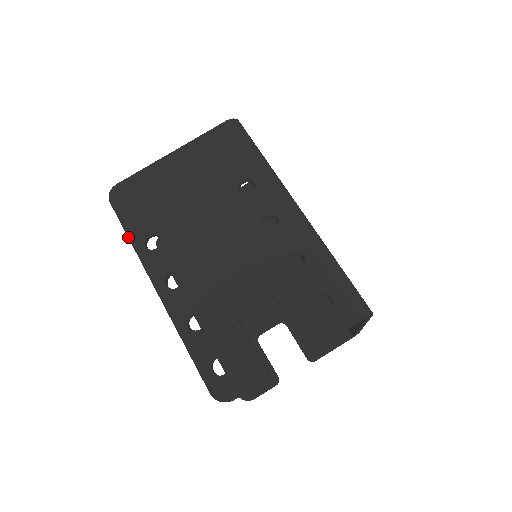
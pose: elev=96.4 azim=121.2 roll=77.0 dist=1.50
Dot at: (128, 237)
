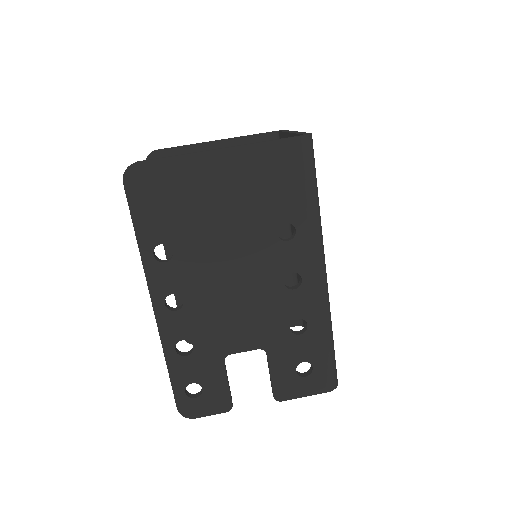
Dot at: (136, 237)
